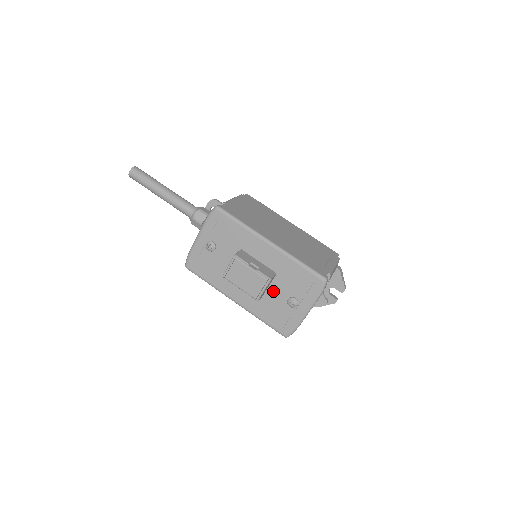
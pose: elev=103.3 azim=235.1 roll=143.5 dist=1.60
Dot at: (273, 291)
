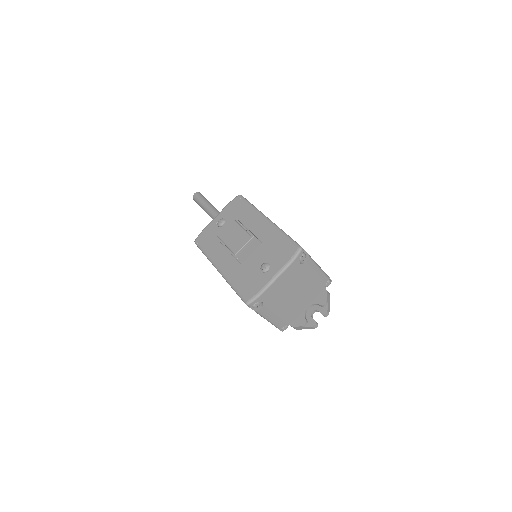
Dot at: (253, 258)
